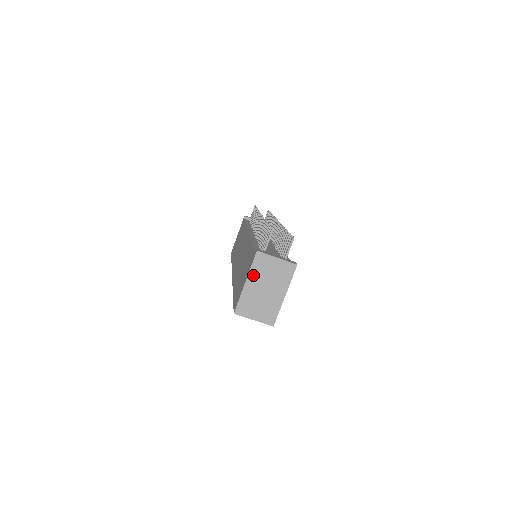
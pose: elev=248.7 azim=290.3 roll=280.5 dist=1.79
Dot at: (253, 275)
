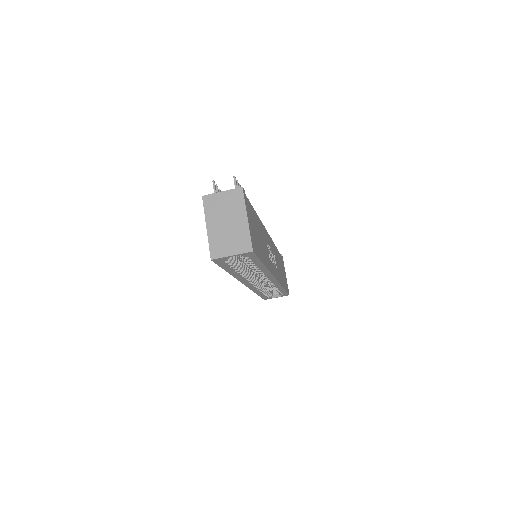
Dot at: (210, 217)
